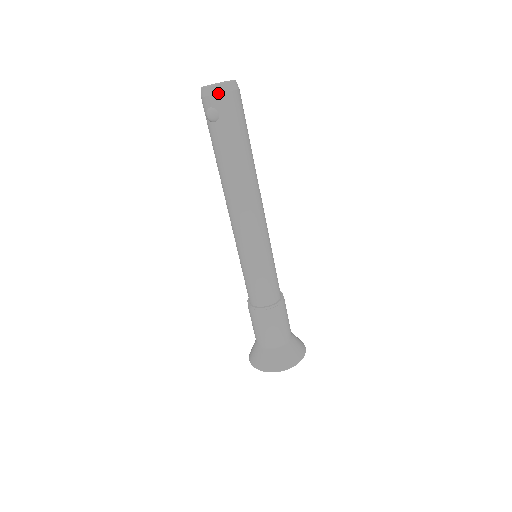
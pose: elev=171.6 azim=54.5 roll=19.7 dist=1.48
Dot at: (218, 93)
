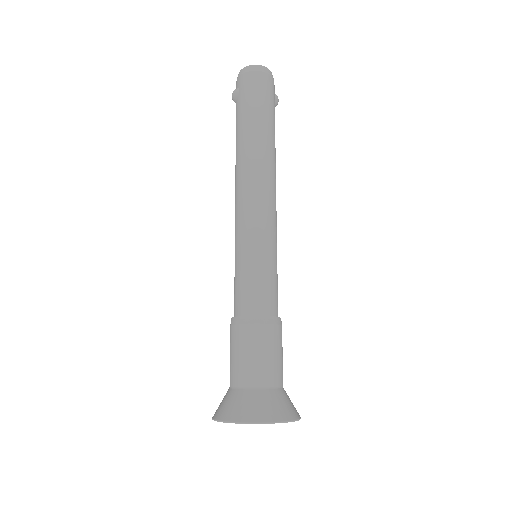
Dot at: (242, 74)
